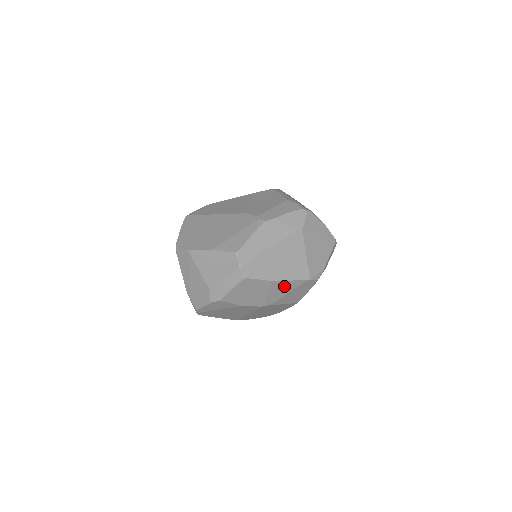
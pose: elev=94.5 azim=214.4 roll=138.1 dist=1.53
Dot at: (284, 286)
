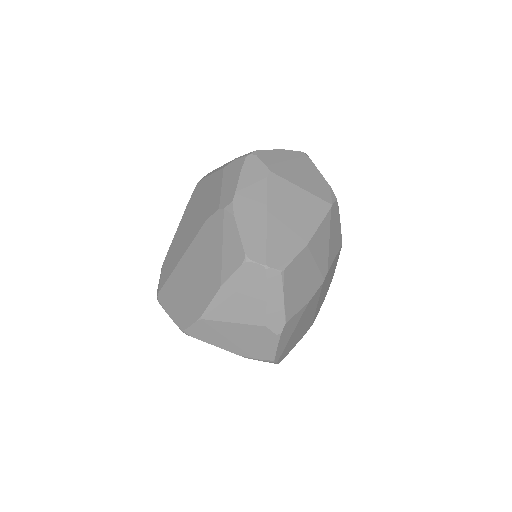
Dot at: (320, 238)
